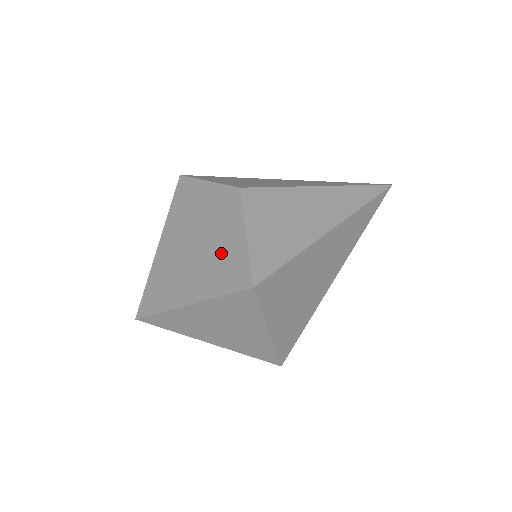
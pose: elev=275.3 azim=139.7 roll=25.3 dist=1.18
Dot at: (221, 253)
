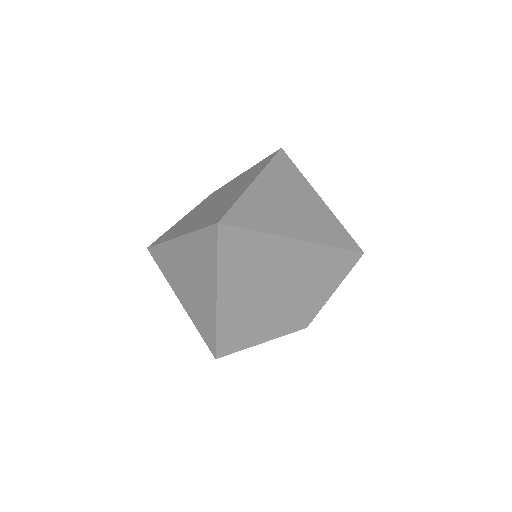
Dot at: (241, 179)
